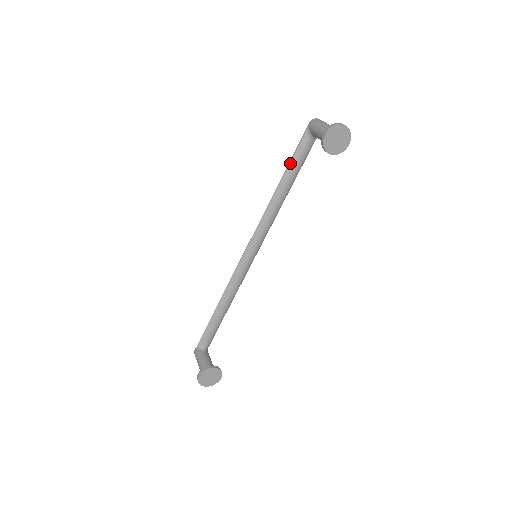
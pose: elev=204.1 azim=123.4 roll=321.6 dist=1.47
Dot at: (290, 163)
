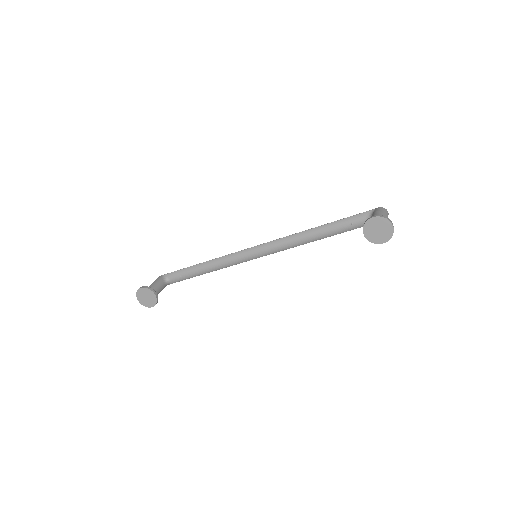
Dot at: (340, 220)
